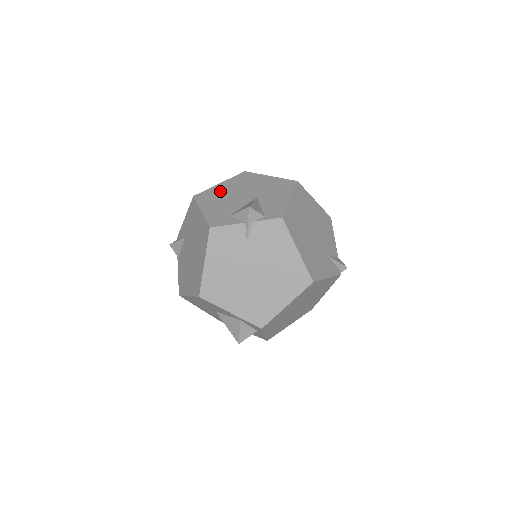
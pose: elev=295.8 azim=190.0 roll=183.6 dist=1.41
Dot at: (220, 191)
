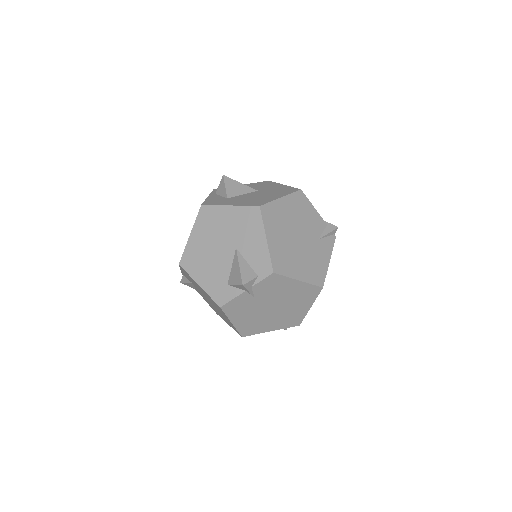
Dot at: (198, 249)
